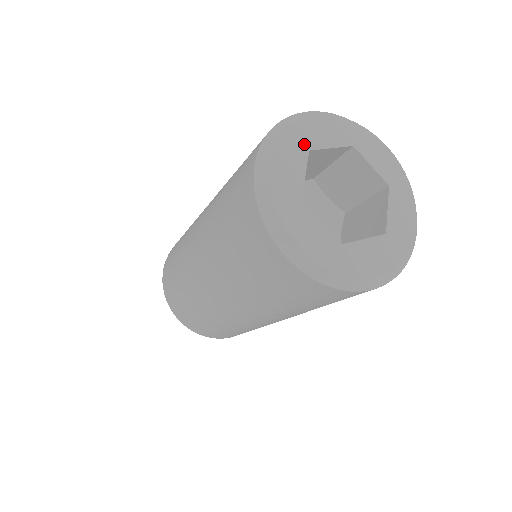
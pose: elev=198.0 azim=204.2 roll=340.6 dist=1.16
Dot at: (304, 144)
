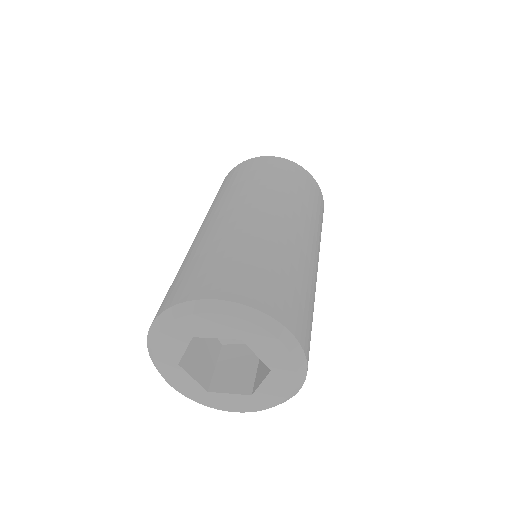
Dot at: (189, 332)
